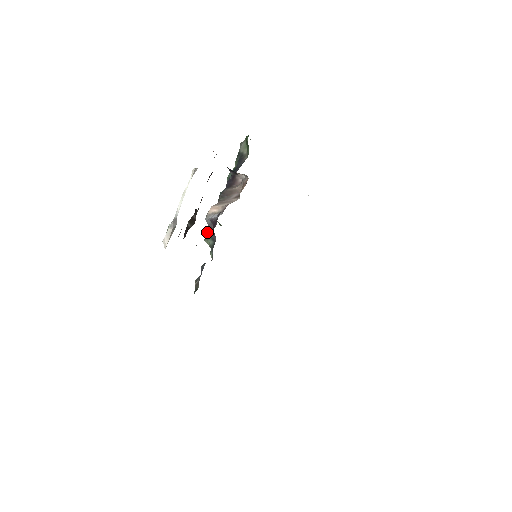
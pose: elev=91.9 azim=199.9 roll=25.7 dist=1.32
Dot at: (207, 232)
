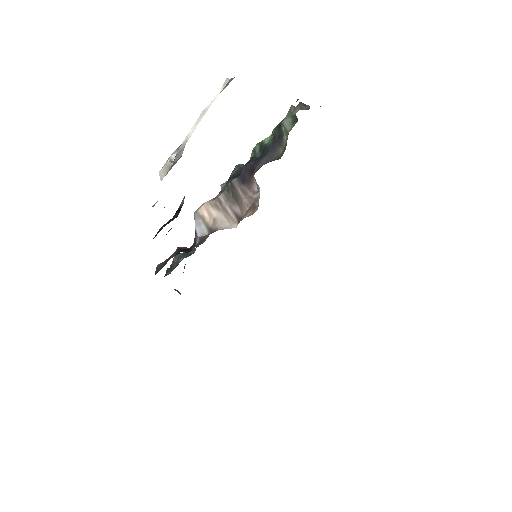
Dot at: occluded
